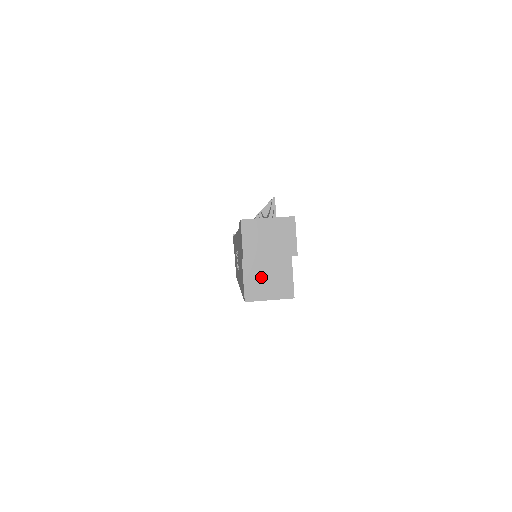
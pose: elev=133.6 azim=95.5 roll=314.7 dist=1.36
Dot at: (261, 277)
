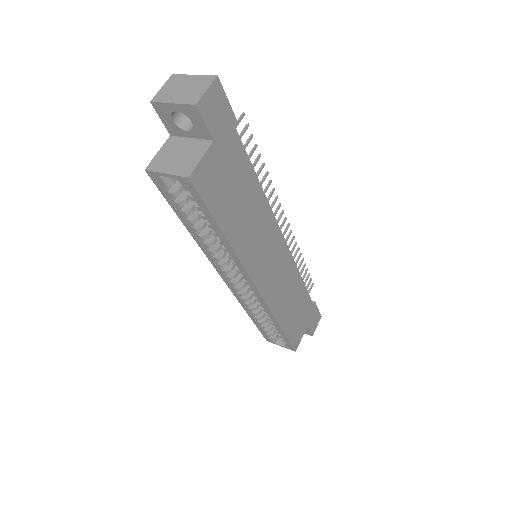
Dot at: (174, 153)
